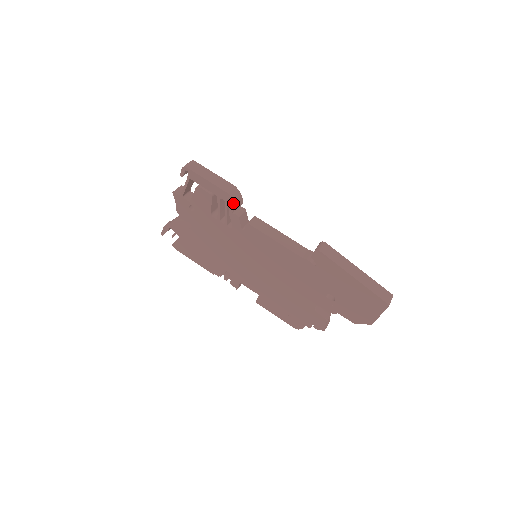
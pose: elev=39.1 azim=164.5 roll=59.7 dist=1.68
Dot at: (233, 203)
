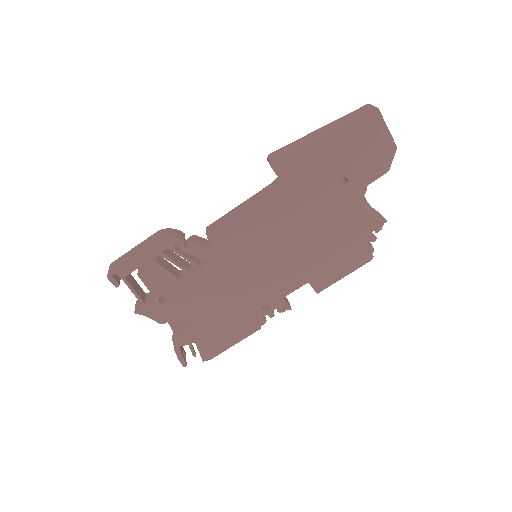
Dot at: (174, 239)
